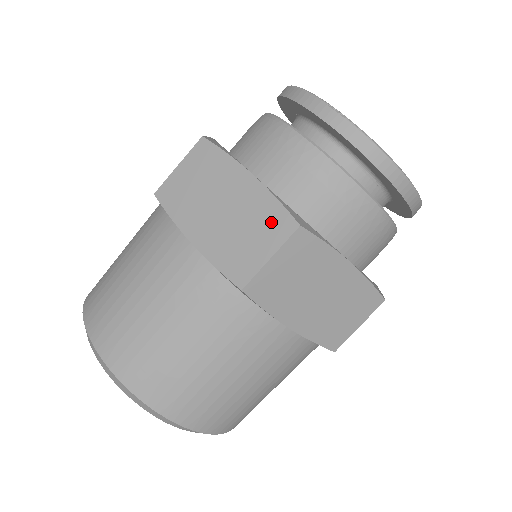
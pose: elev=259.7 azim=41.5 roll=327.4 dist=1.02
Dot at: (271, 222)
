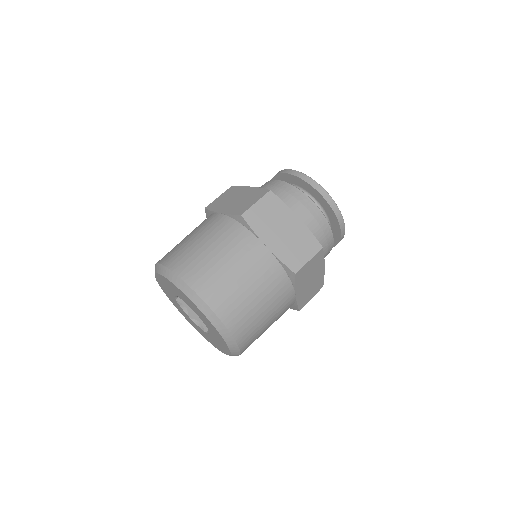
Dot at: (309, 243)
